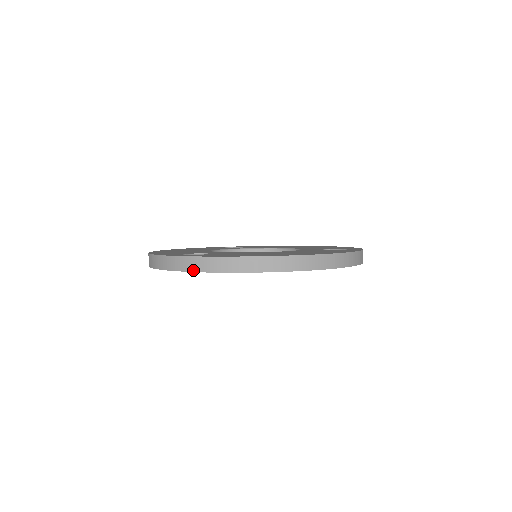
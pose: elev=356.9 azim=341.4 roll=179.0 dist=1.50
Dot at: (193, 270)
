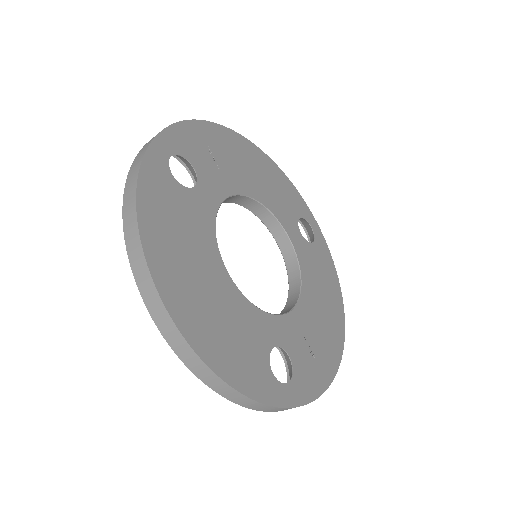
Dot at: (130, 171)
